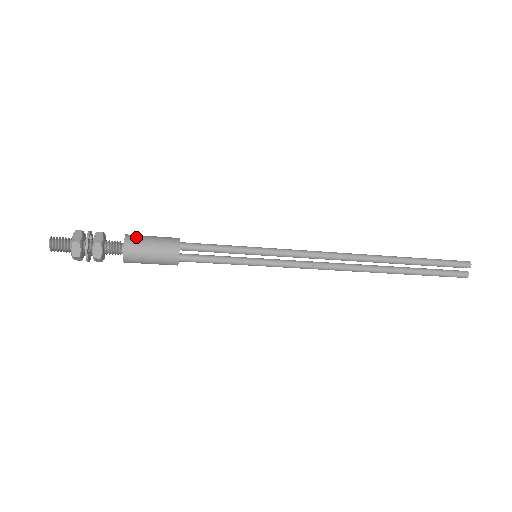
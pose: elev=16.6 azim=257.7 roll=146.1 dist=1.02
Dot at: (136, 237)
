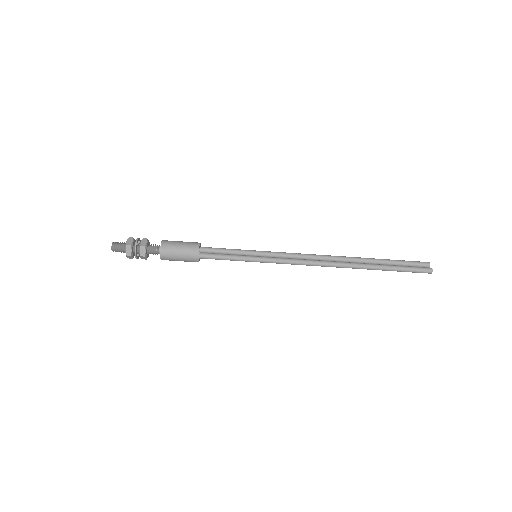
Dot at: occluded
